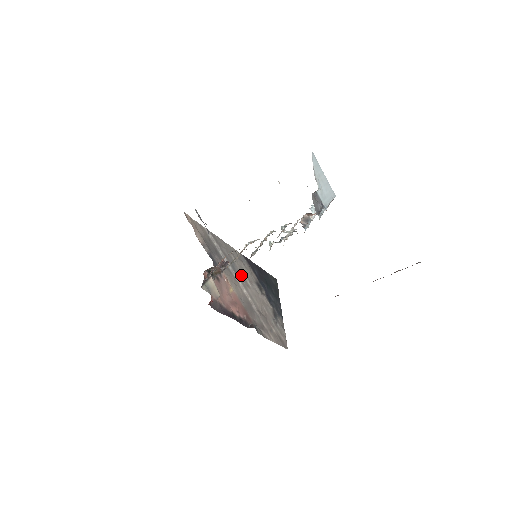
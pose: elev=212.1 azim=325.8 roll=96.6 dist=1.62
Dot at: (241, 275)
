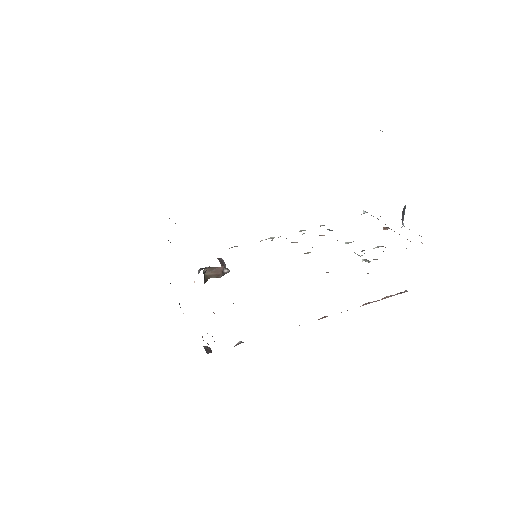
Dot at: occluded
